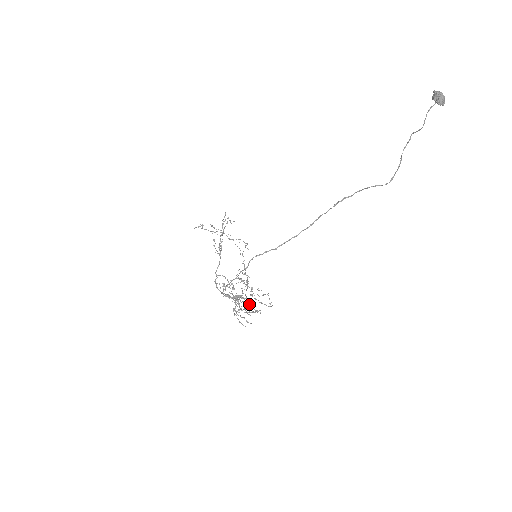
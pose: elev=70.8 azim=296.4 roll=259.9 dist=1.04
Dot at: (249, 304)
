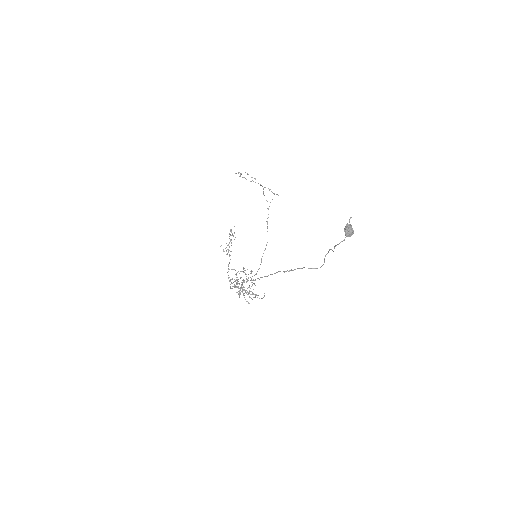
Dot at: (248, 294)
